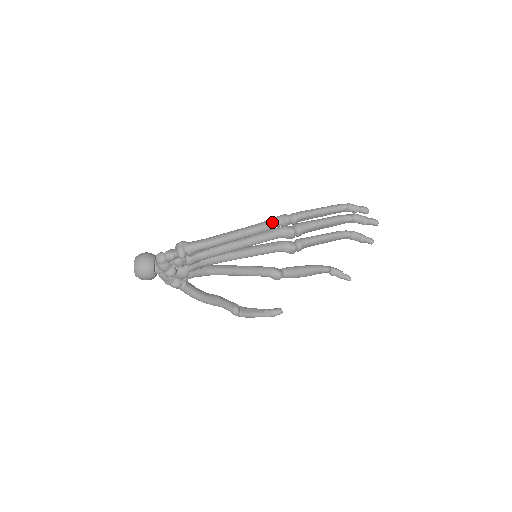
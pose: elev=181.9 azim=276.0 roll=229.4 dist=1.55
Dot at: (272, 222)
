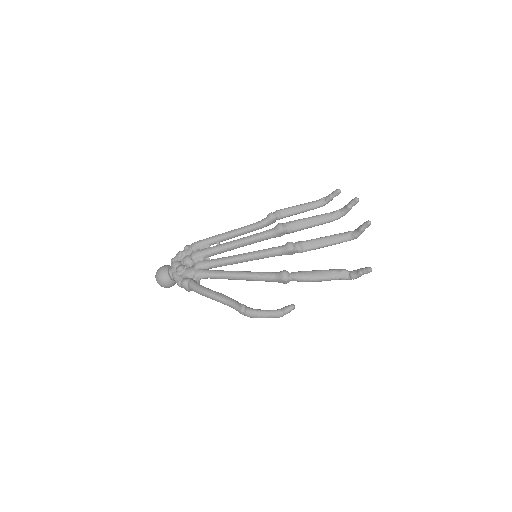
Dot at: (260, 221)
